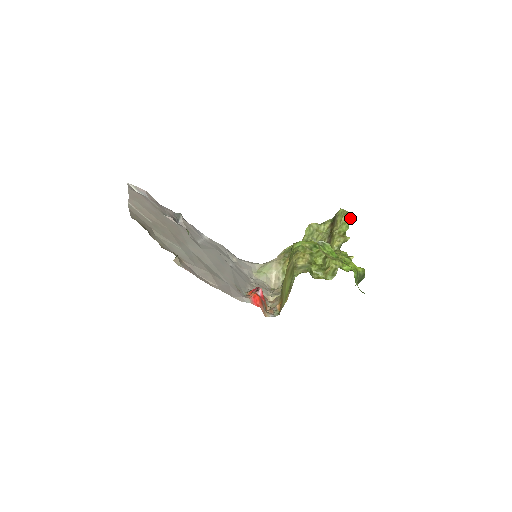
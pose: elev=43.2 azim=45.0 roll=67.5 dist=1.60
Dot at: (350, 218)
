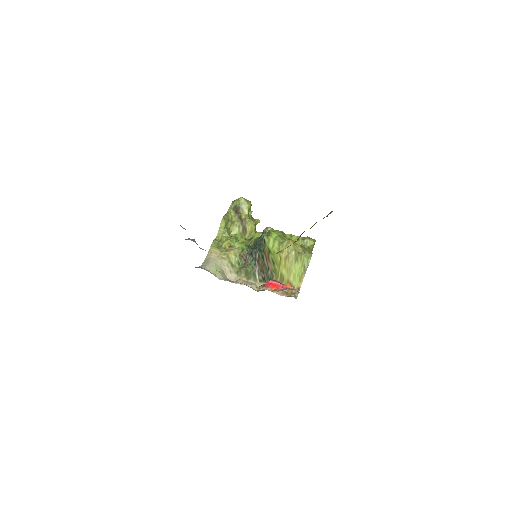
Dot at: (251, 204)
